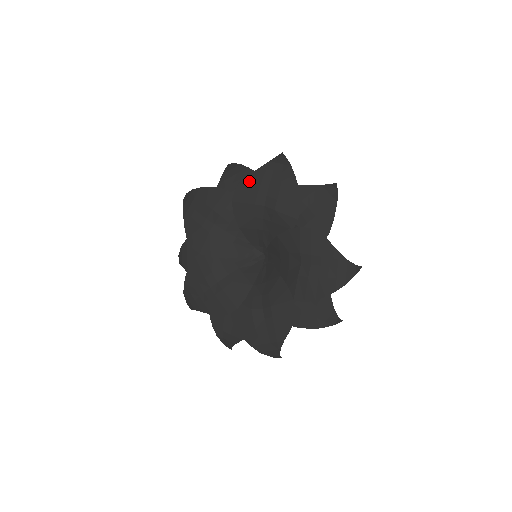
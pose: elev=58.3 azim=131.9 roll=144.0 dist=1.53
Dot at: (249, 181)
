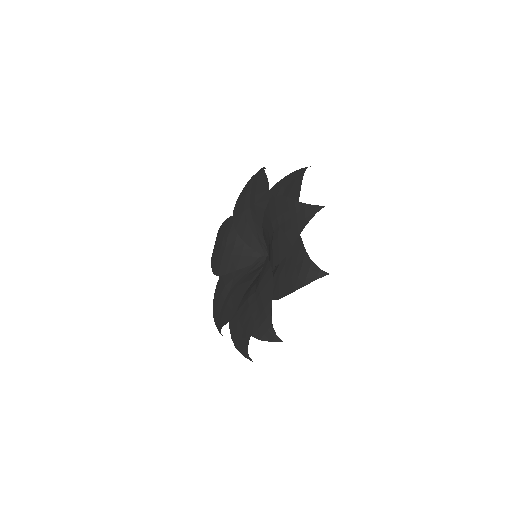
Dot at: (240, 197)
